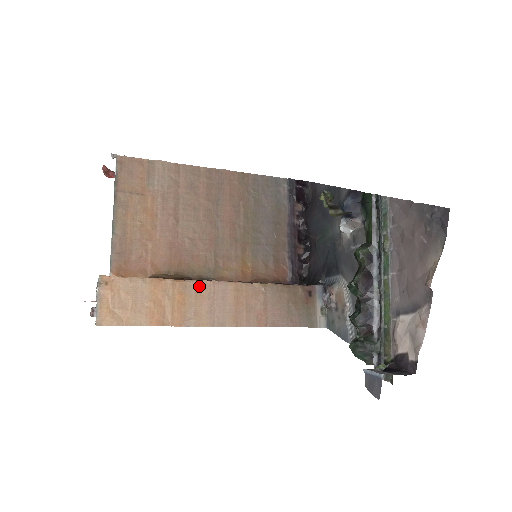
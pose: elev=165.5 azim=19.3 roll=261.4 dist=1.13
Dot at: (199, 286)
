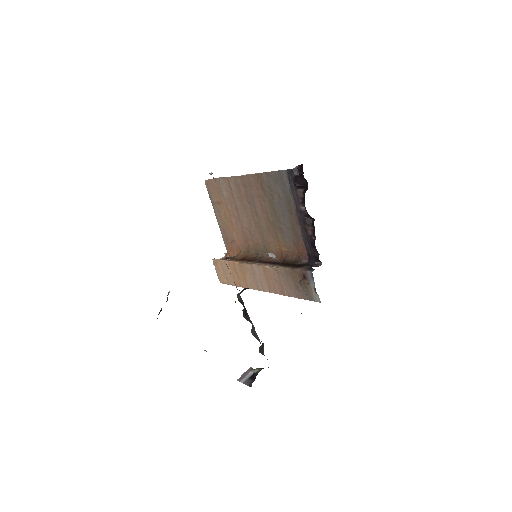
Dot at: (247, 267)
